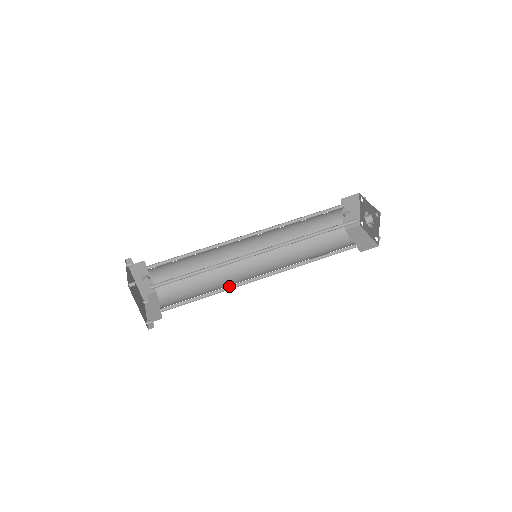
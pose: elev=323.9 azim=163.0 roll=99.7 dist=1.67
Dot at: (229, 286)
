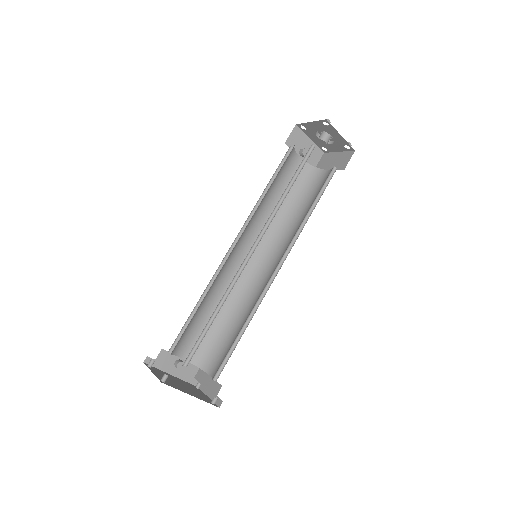
Dot at: (256, 303)
